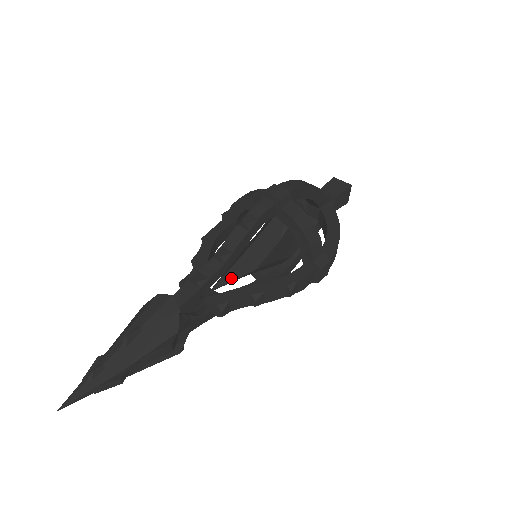
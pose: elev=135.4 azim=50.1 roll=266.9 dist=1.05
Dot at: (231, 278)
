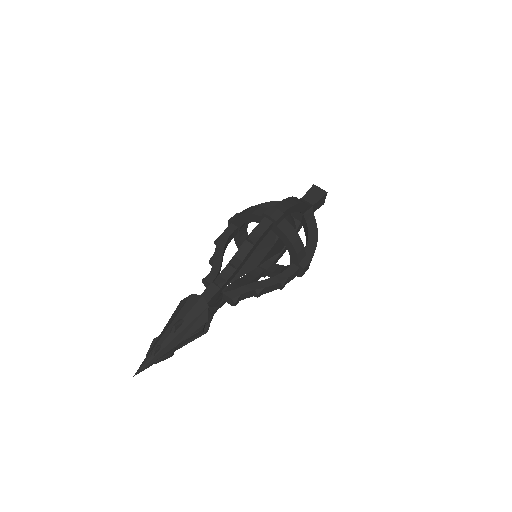
Dot at: (239, 275)
